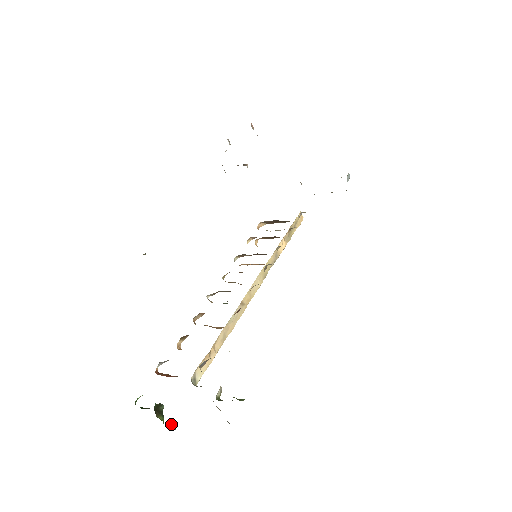
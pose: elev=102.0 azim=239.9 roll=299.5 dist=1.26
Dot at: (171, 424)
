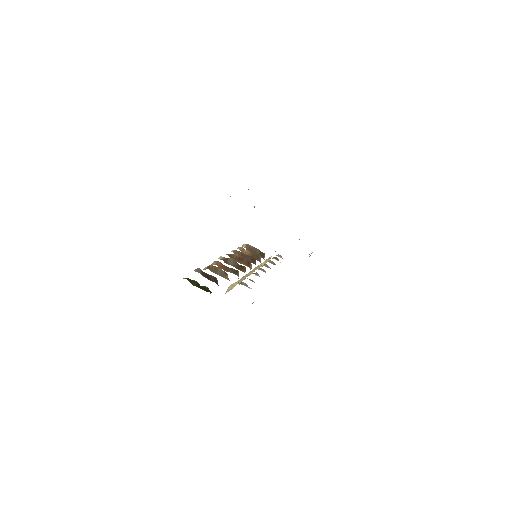
Dot at: occluded
